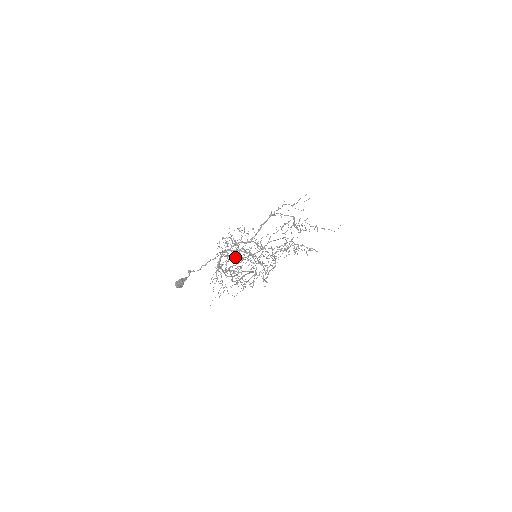
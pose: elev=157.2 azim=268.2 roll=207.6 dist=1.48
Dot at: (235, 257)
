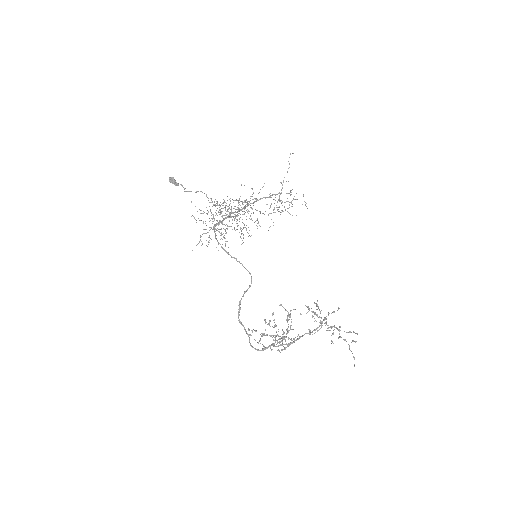
Dot at: occluded
